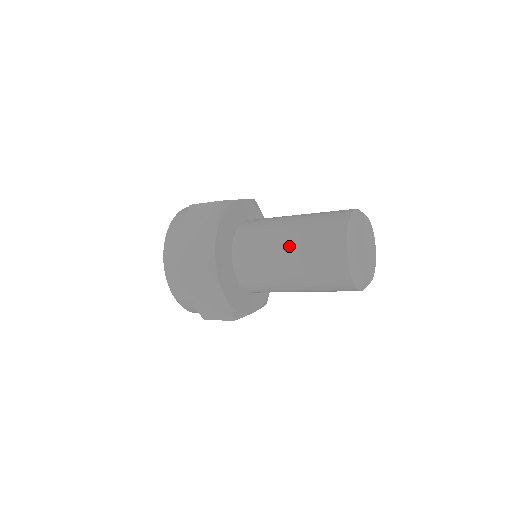
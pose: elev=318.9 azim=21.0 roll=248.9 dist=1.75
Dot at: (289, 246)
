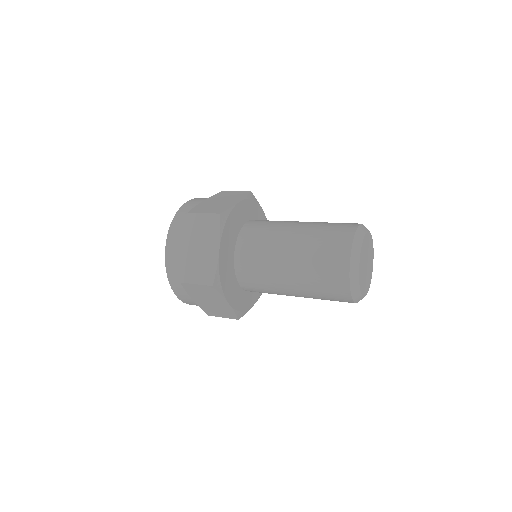
Dot at: (300, 228)
